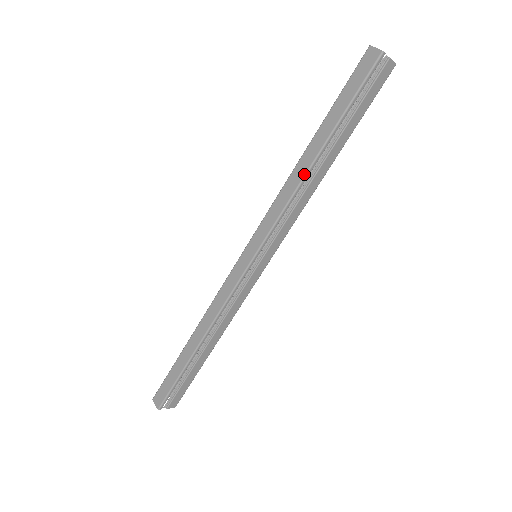
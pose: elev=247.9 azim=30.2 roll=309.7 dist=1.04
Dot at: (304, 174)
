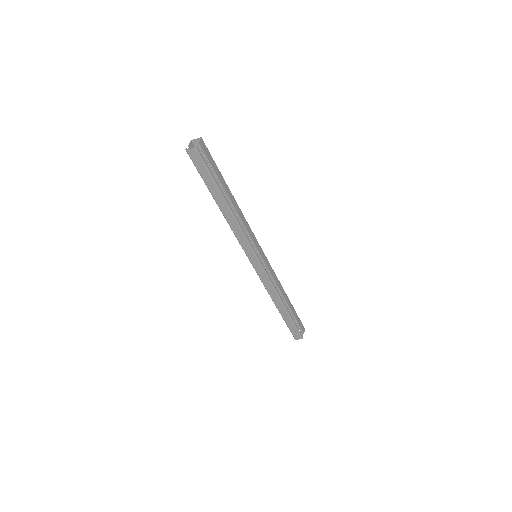
Dot at: (232, 216)
